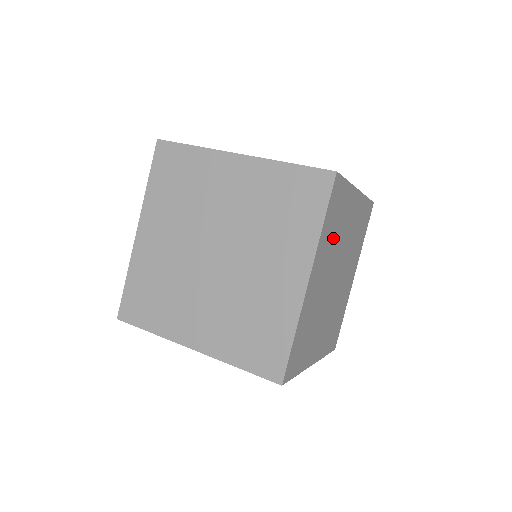
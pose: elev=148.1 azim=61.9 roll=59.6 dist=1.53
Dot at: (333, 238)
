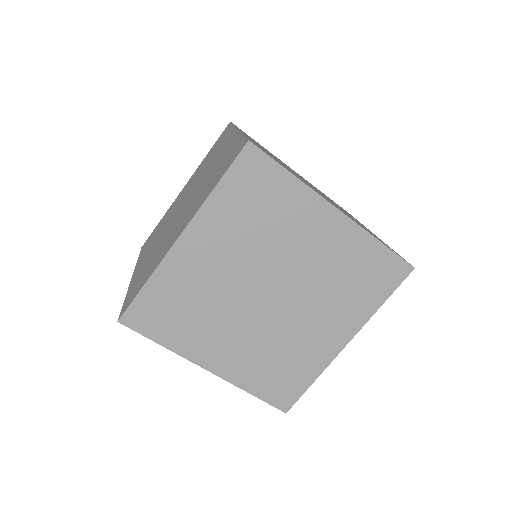
Dot at: (251, 227)
